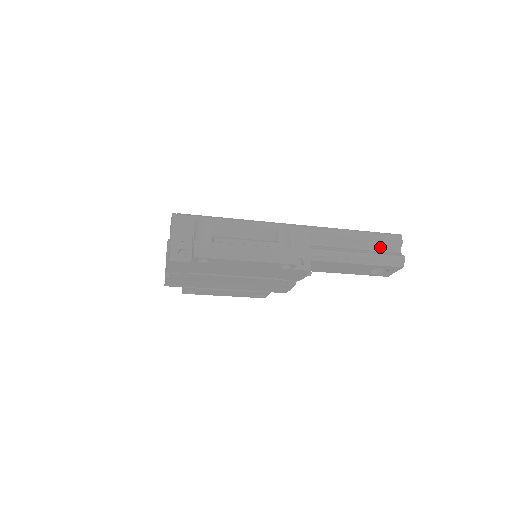
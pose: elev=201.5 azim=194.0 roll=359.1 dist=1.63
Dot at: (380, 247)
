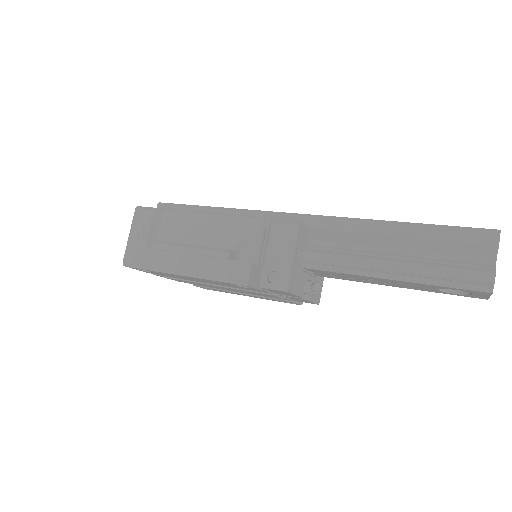
Dot at: (450, 252)
